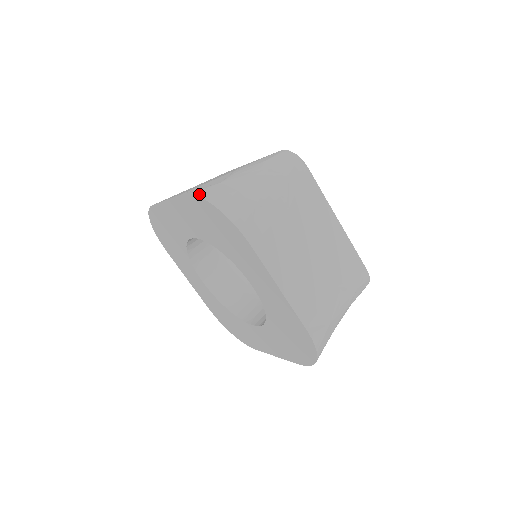
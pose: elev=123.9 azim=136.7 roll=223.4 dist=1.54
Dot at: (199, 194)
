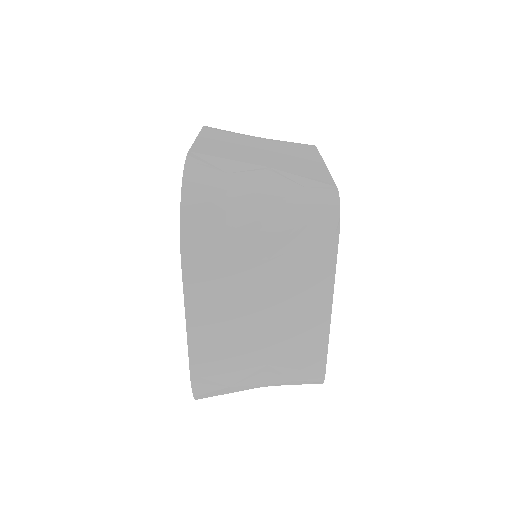
Dot at: (188, 169)
